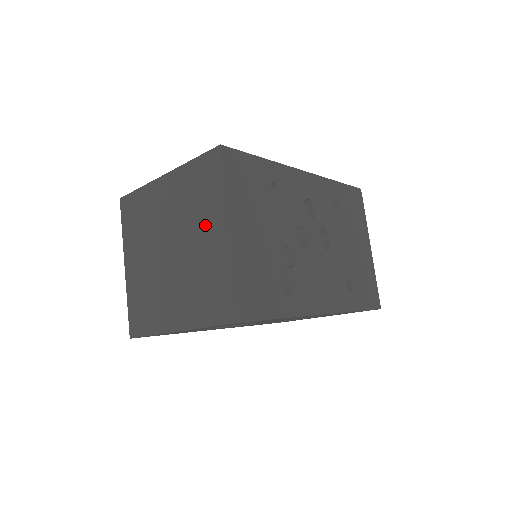
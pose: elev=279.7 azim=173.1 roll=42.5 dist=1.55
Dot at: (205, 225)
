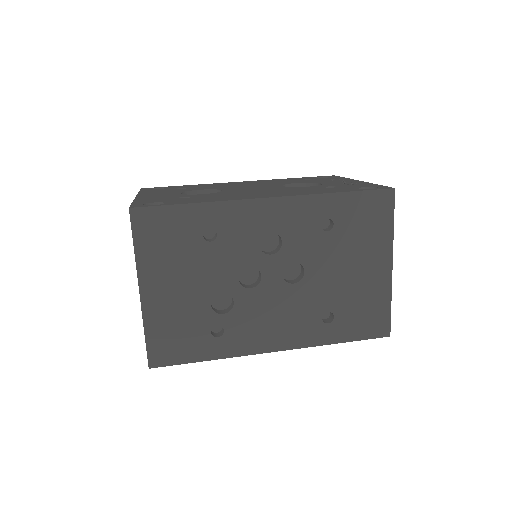
Dot at: occluded
